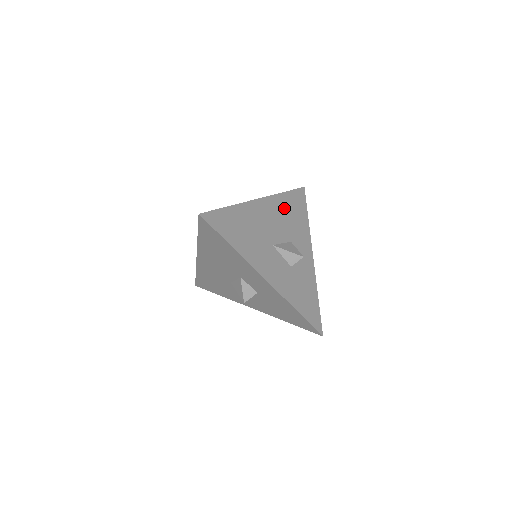
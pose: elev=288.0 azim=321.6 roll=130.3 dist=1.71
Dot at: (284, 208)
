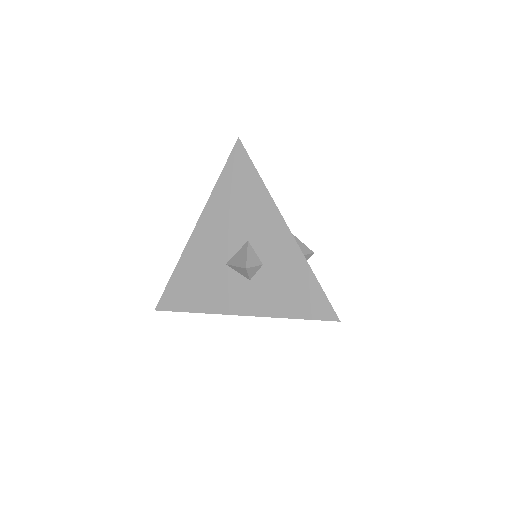
Dot at: occluded
